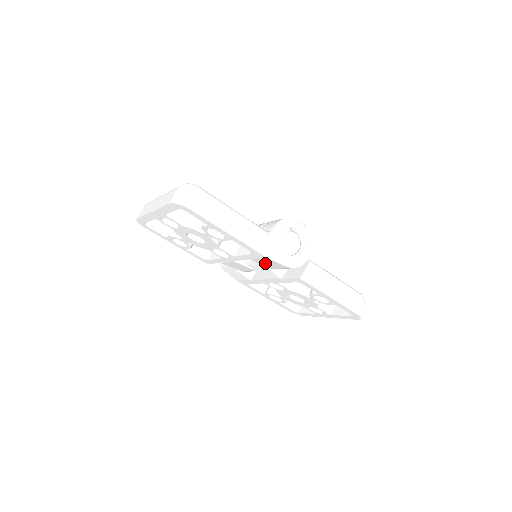
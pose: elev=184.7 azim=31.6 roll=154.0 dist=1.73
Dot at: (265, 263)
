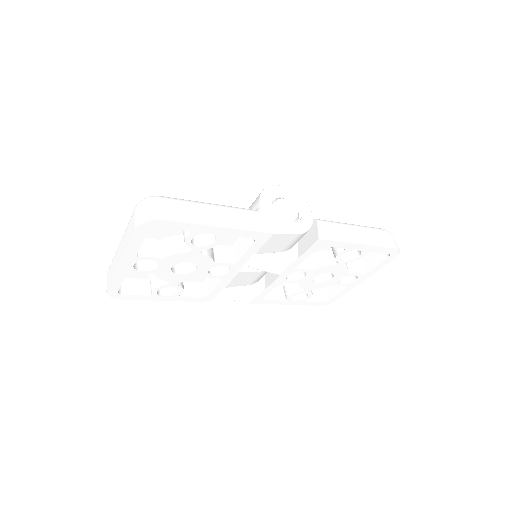
Dot at: (273, 247)
